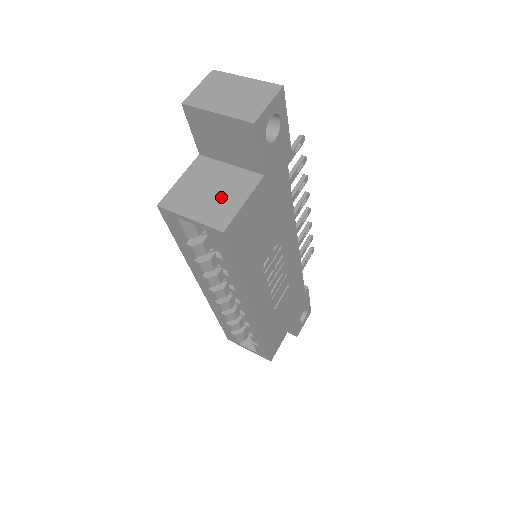
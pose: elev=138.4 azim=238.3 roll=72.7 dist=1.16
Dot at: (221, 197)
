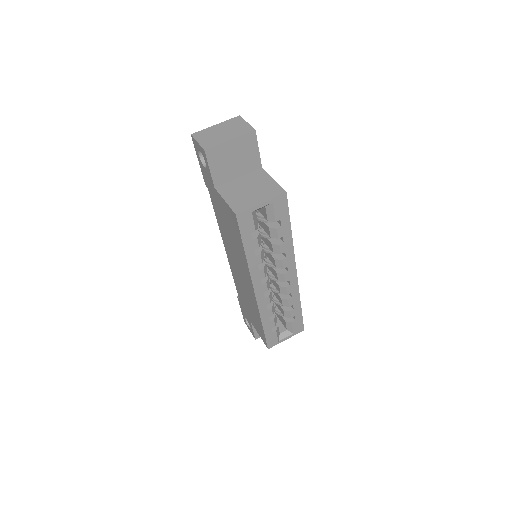
Dot at: (260, 187)
